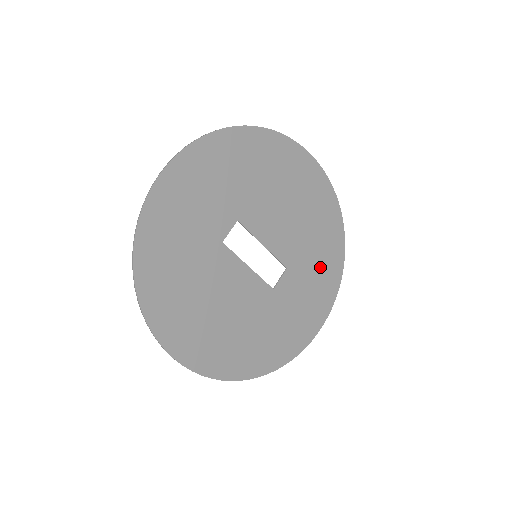
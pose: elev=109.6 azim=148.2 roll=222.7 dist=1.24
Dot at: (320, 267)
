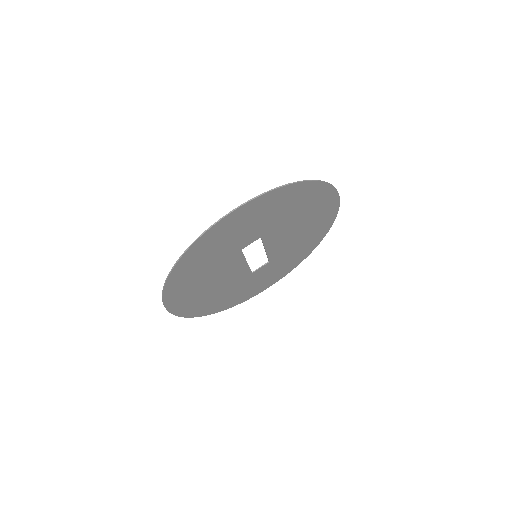
Dot at: (290, 261)
